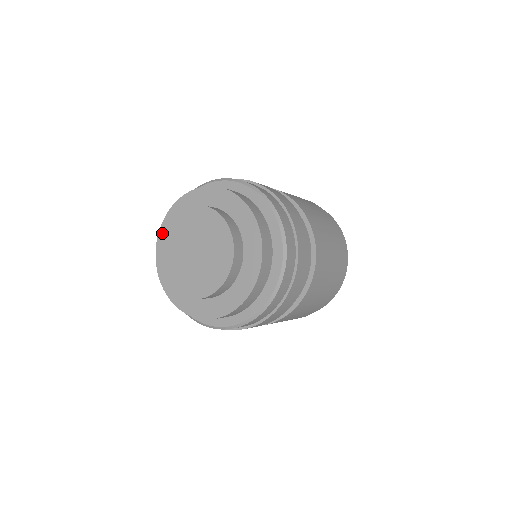
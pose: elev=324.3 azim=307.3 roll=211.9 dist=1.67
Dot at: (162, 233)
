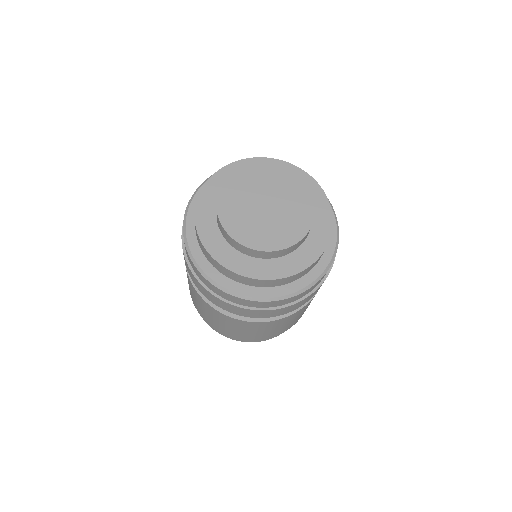
Dot at: (204, 235)
